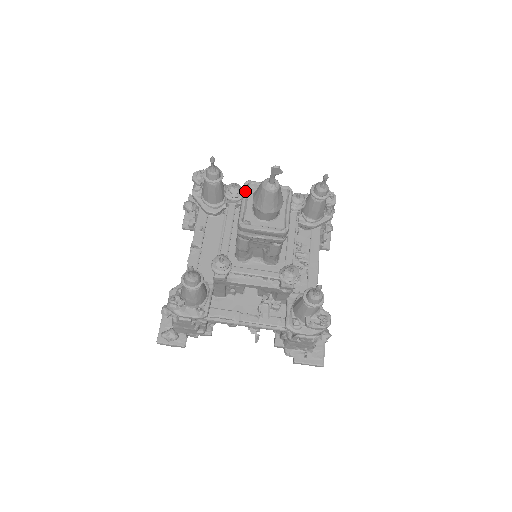
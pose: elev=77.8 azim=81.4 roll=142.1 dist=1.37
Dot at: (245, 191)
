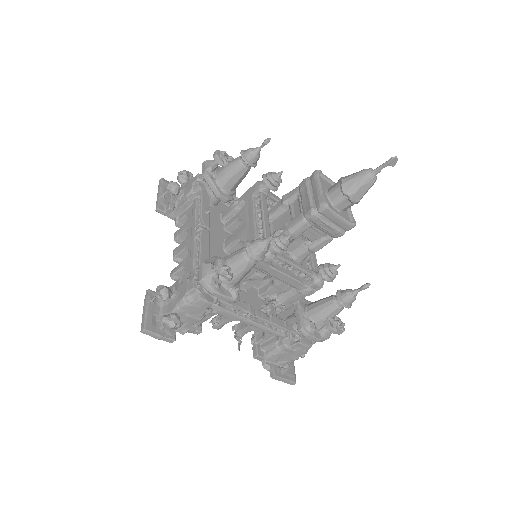
Dot at: (319, 178)
